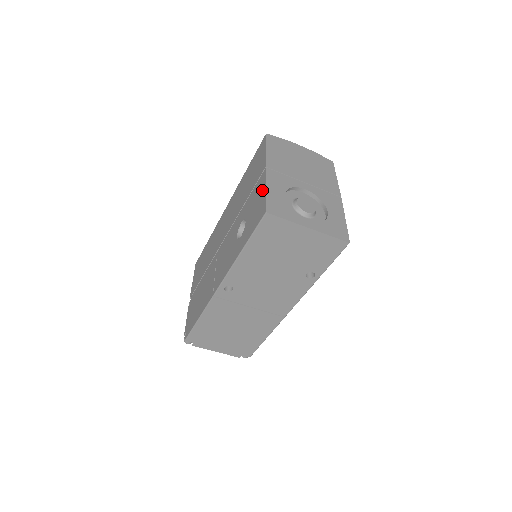
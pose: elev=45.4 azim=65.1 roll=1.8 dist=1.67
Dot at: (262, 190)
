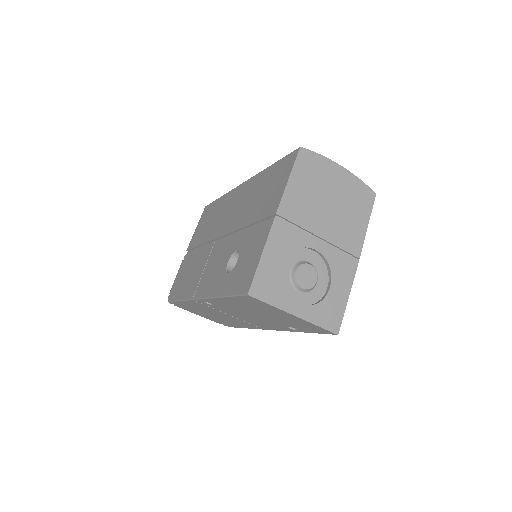
Dot at: (260, 248)
